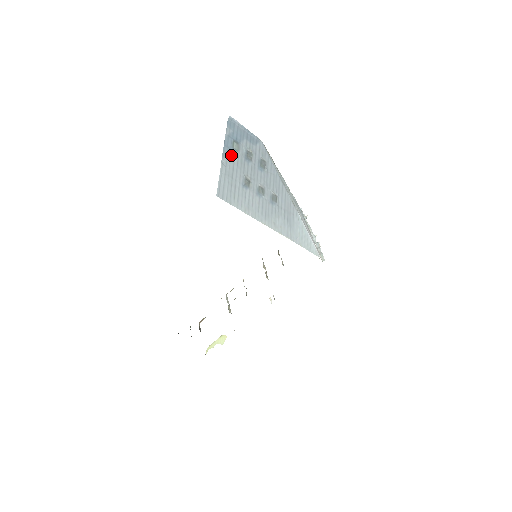
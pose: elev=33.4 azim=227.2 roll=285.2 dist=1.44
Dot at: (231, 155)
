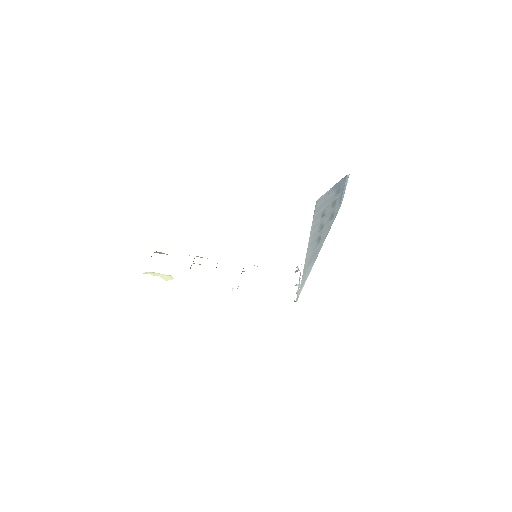
Dot at: (333, 192)
